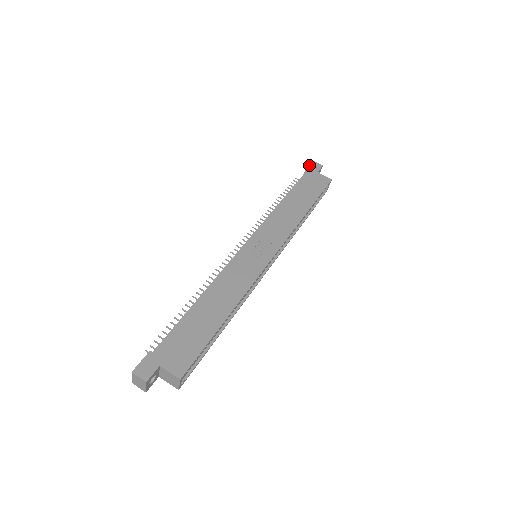
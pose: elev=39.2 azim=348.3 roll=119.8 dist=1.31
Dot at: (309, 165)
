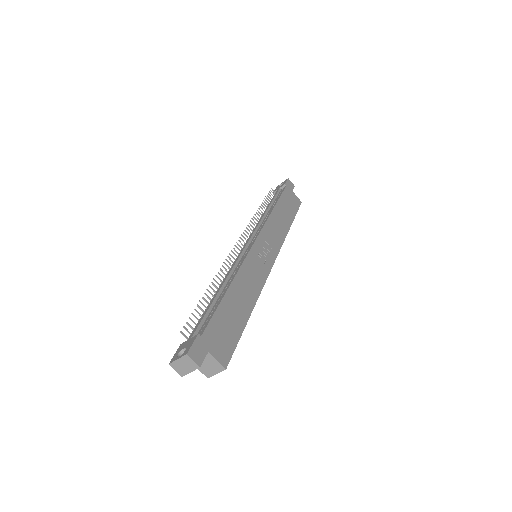
Dot at: (286, 181)
